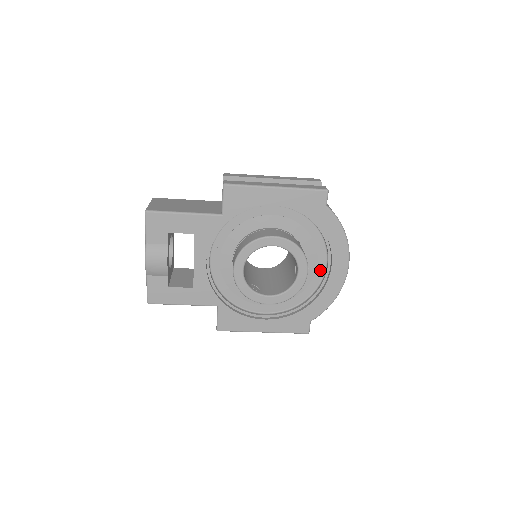
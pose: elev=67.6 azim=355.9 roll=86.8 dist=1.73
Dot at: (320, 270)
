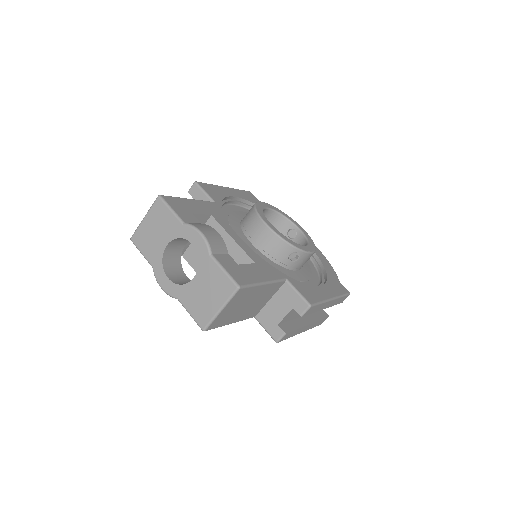
Dot at: occluded
